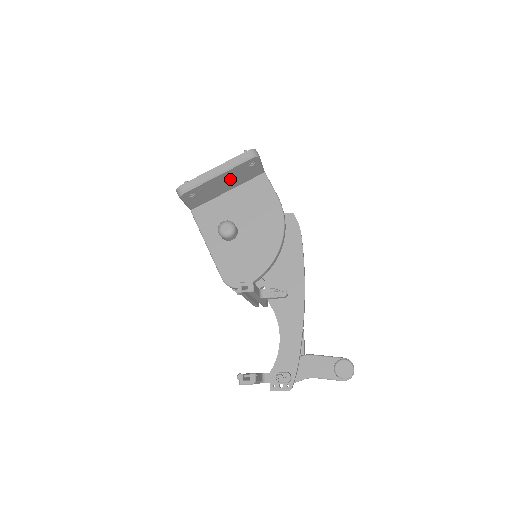
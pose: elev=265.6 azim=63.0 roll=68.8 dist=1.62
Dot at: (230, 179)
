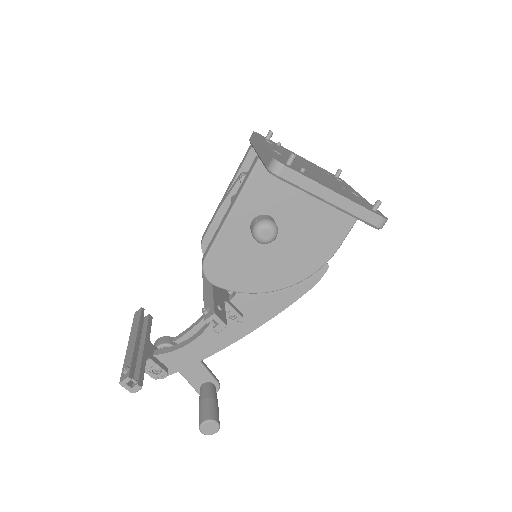
Dot at: occluded
